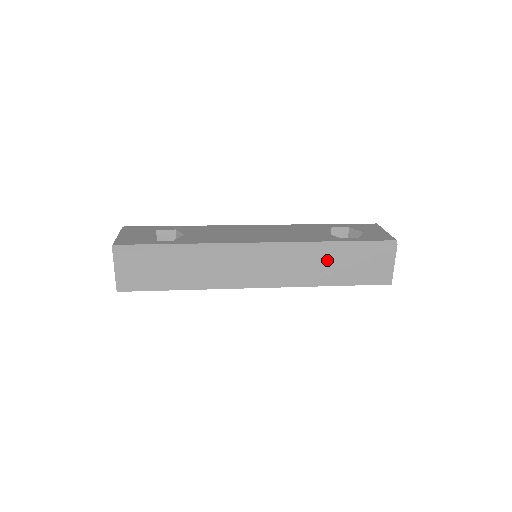
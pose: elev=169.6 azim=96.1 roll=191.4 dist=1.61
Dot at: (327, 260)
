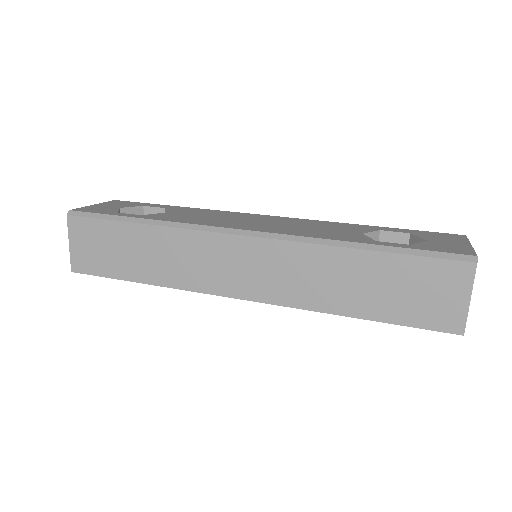
Dot at: (346, 272)
